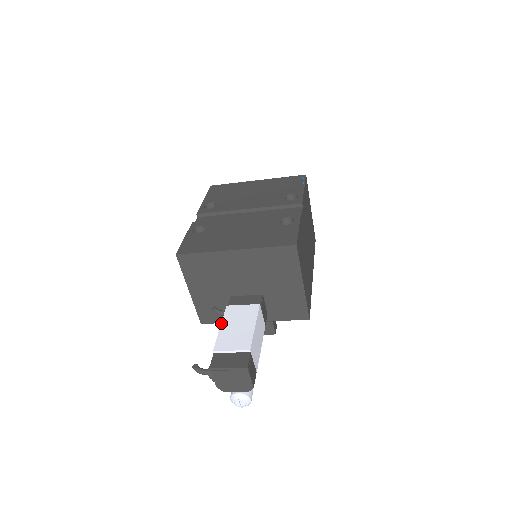
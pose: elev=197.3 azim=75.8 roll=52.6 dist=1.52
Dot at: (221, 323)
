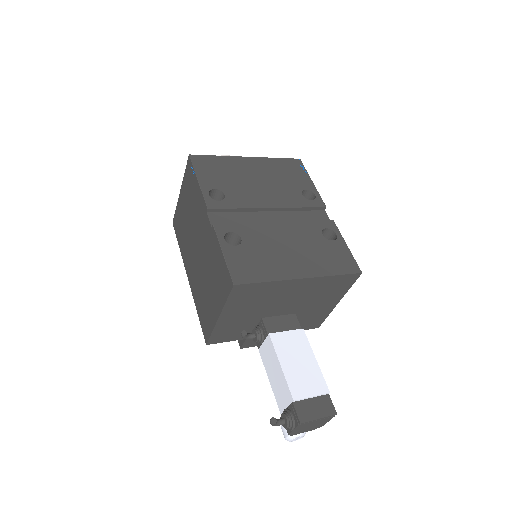
Dot at: (279, 360)
